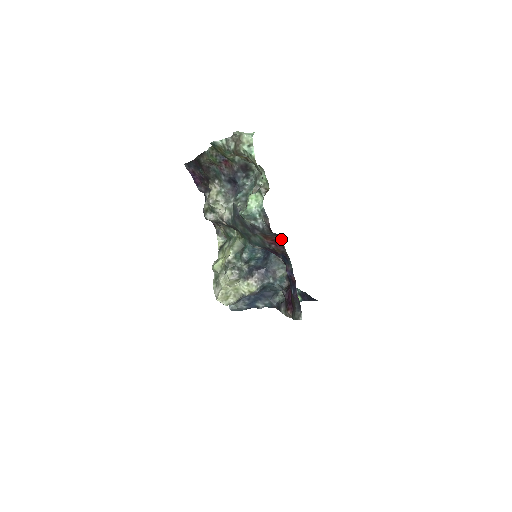
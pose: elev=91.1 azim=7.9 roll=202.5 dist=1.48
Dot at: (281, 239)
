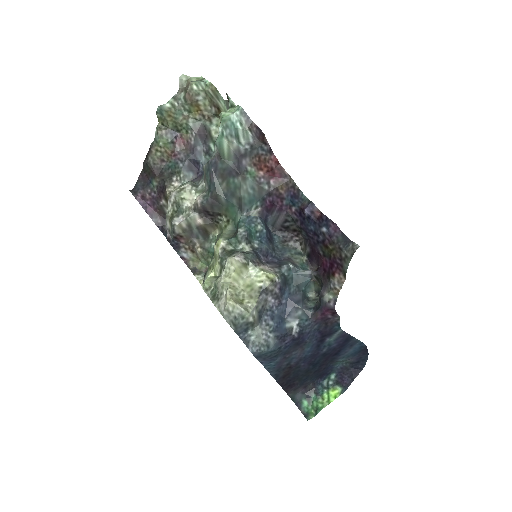
Dot at: (278, 163)
